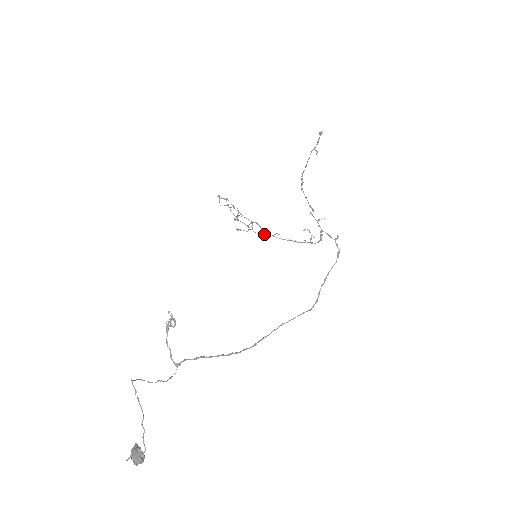
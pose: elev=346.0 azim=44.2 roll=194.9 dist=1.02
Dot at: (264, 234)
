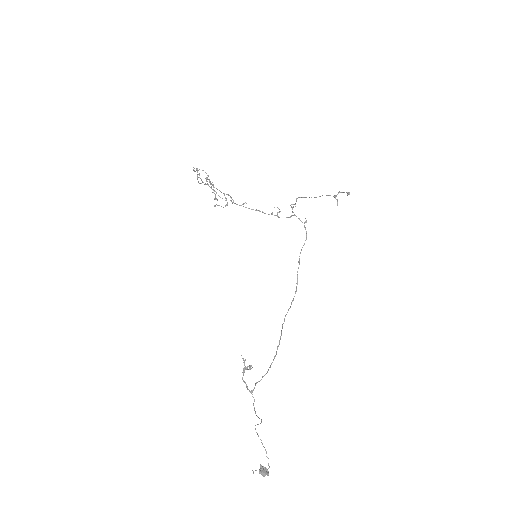
Dot at: occluded
